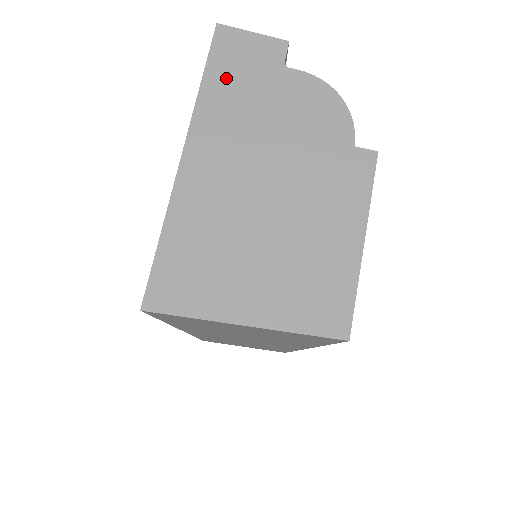
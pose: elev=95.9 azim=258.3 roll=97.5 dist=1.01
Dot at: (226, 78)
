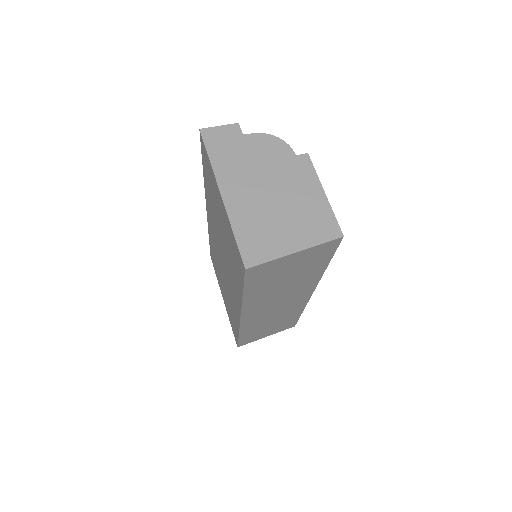
Dot at: (220, 151)
